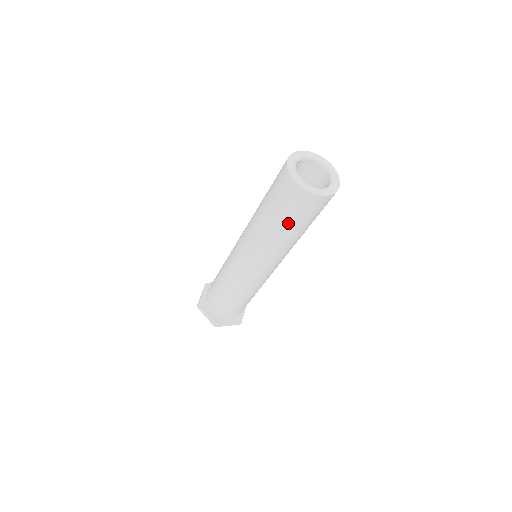
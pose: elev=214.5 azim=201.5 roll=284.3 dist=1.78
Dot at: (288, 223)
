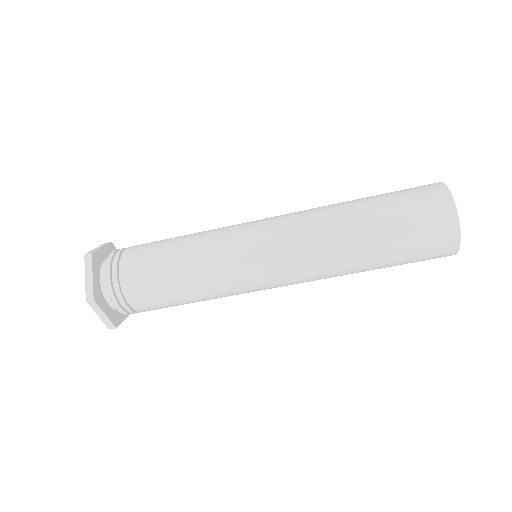
Dot at: (390, 240)
